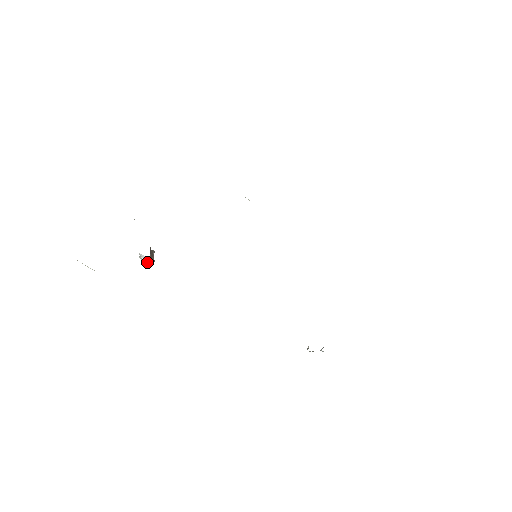
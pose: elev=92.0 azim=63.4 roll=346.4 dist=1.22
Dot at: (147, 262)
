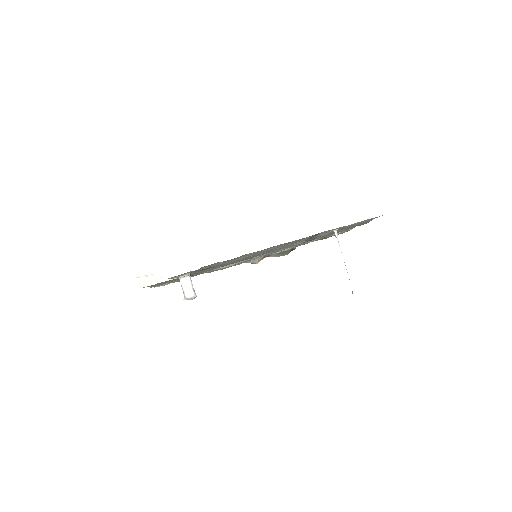
Dot at: (191, 294)
